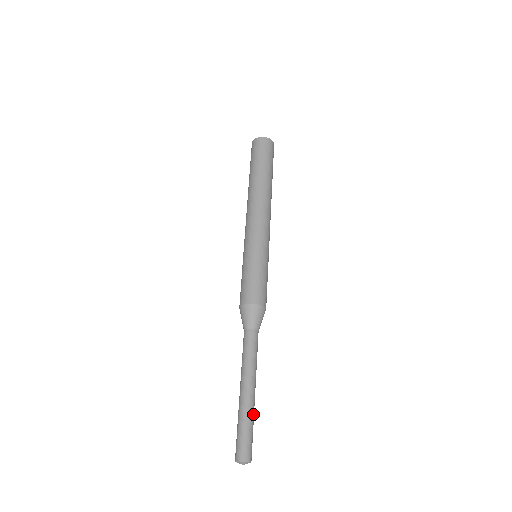
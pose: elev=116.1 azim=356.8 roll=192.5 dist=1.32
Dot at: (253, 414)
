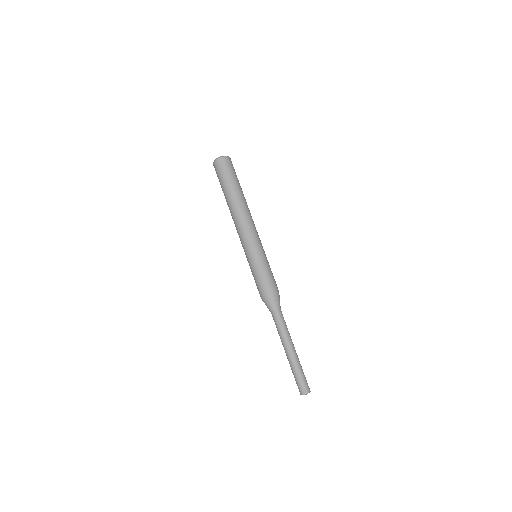
Dot at: (296, 365)
